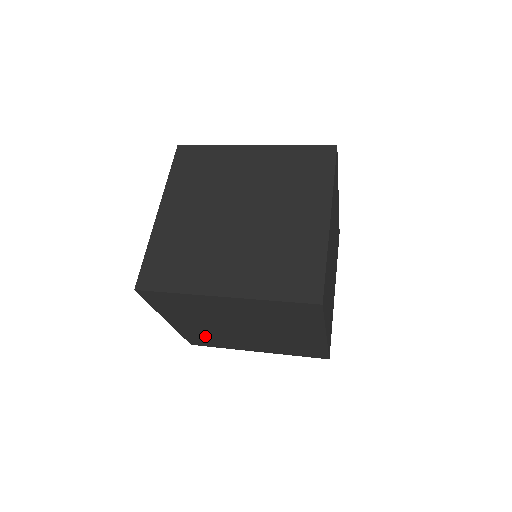
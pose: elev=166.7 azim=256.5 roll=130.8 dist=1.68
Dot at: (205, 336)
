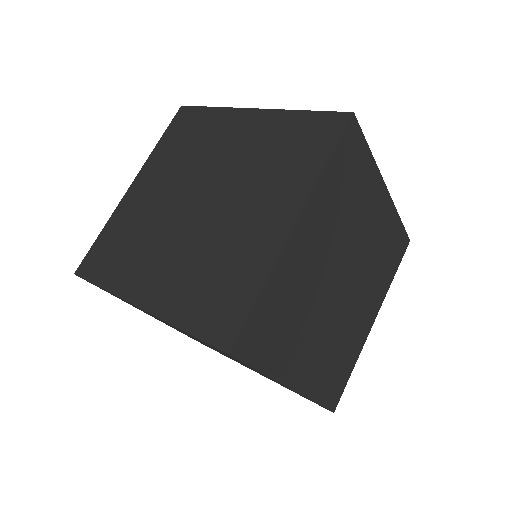
Dot at: occluded
